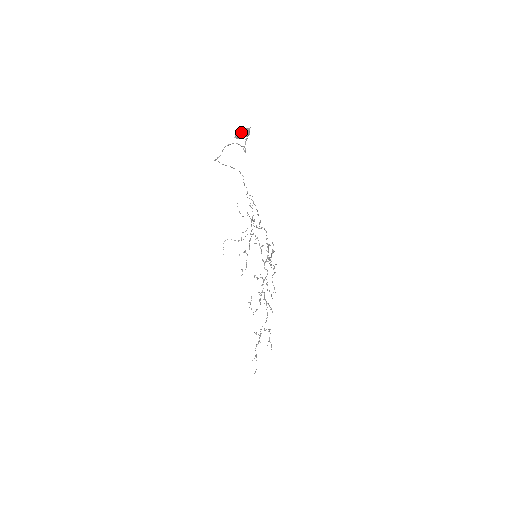
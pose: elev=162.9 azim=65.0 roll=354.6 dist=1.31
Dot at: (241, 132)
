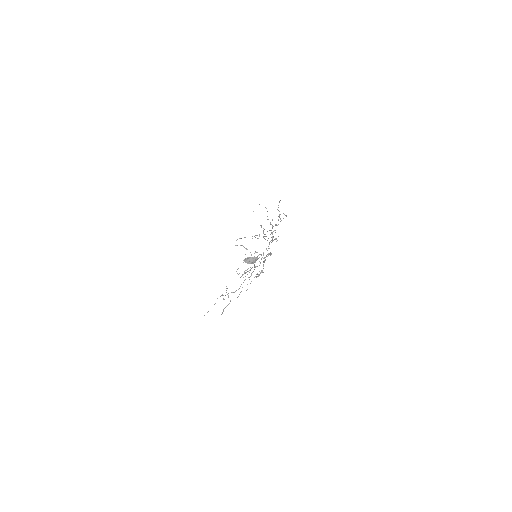
Dot at: (249, 260)
